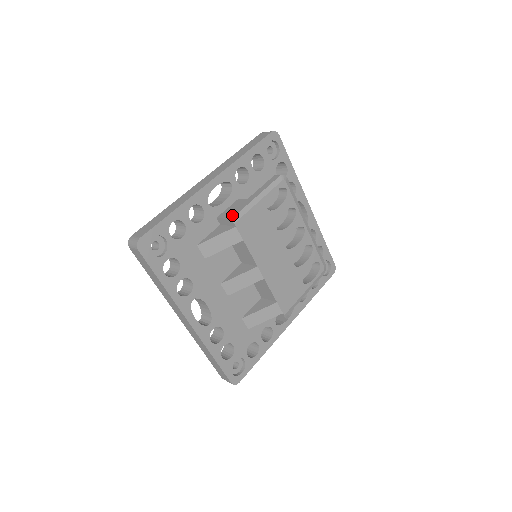
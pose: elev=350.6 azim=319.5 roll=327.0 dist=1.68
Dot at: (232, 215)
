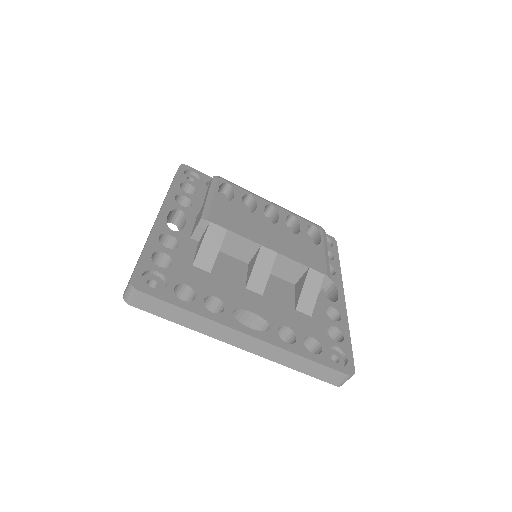
Dot at: (199, 218)
